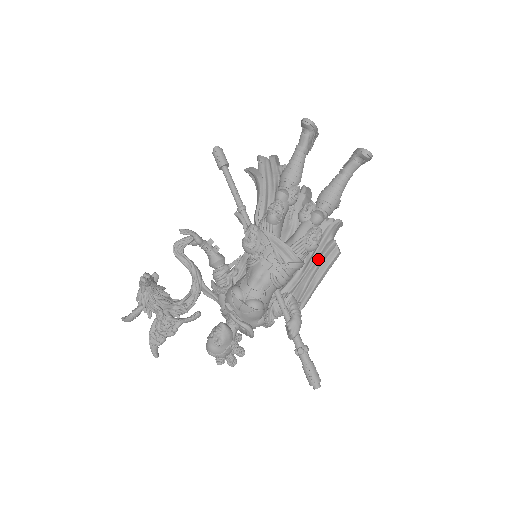
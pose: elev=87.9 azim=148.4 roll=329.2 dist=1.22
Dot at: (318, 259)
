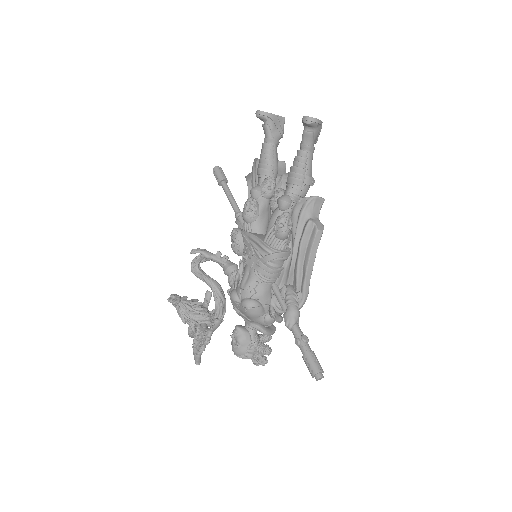
Dot at: (299, 244)
